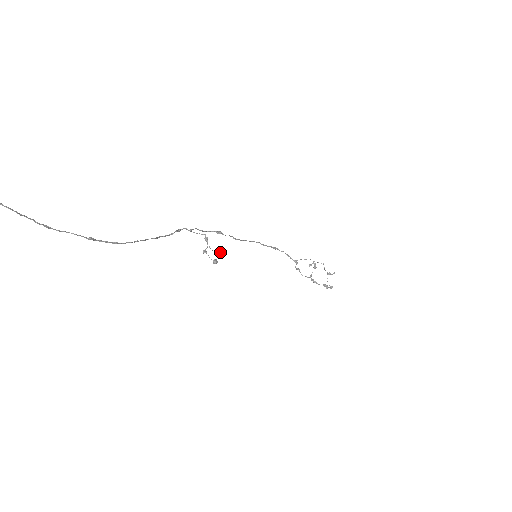
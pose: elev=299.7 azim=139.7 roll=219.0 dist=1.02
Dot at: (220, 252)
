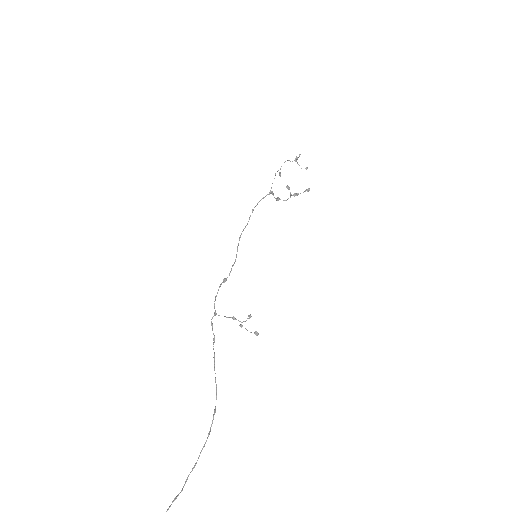
Dot at: (249, 317)
